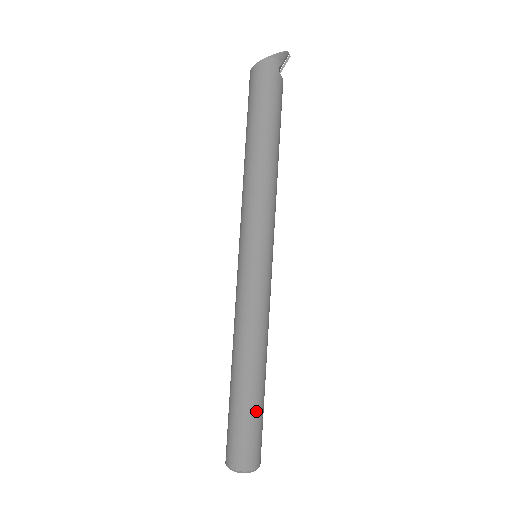
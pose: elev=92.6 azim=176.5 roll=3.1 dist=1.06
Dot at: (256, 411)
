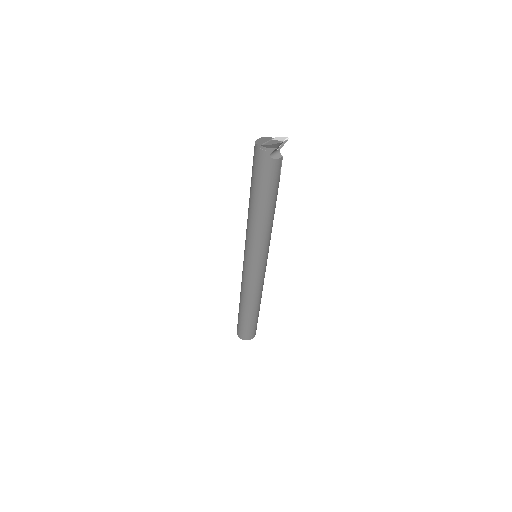
Dot at: (247, 323)
